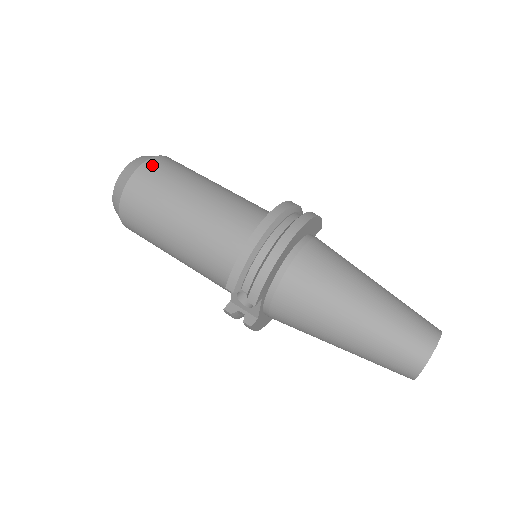
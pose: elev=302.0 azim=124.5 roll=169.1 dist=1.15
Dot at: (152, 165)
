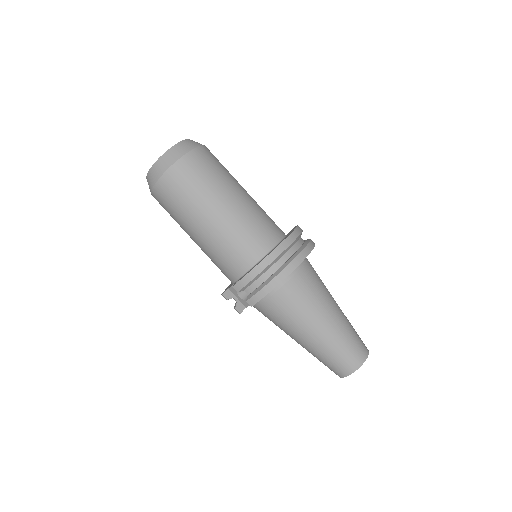
Dot at: (194, 158)
